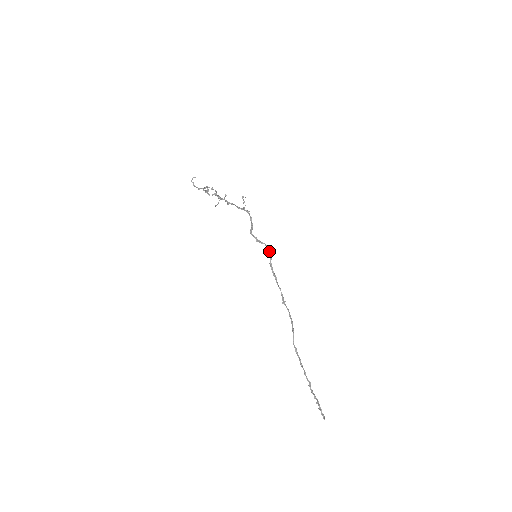
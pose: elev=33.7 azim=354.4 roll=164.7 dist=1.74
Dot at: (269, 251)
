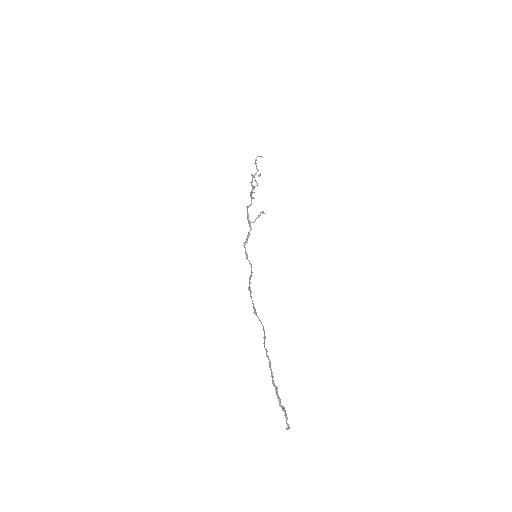
Dot at: (251, 269)
